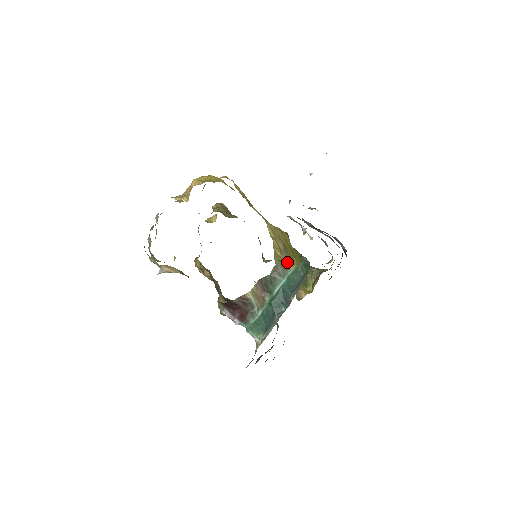
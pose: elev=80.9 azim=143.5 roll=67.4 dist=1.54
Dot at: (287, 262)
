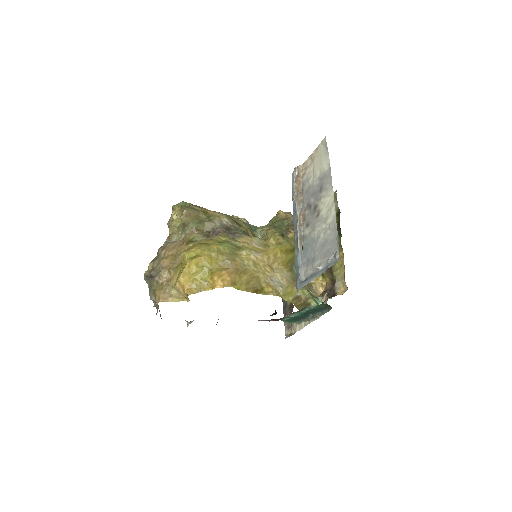
Dot at: (307, 302)
